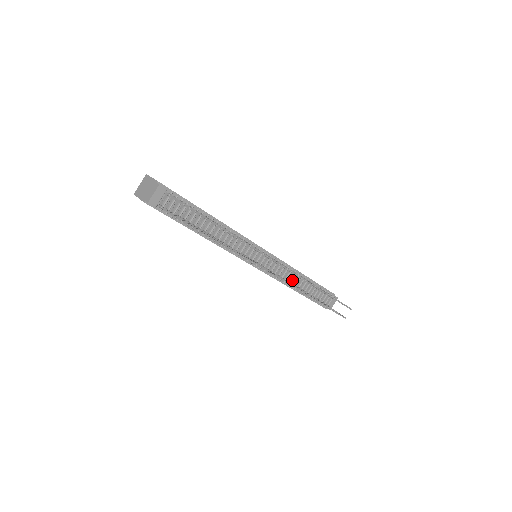
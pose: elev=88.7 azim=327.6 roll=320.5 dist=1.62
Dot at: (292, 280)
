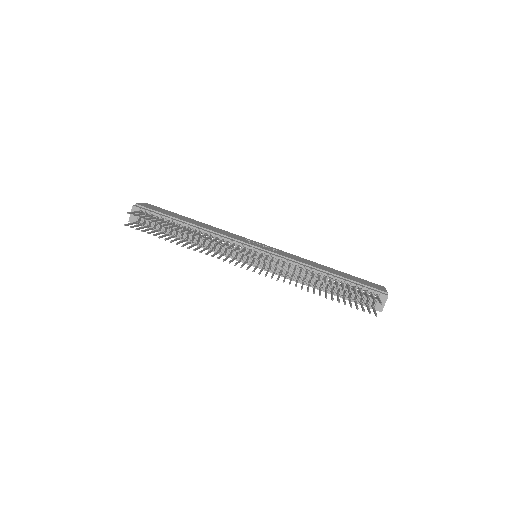
Dot at: occluded
